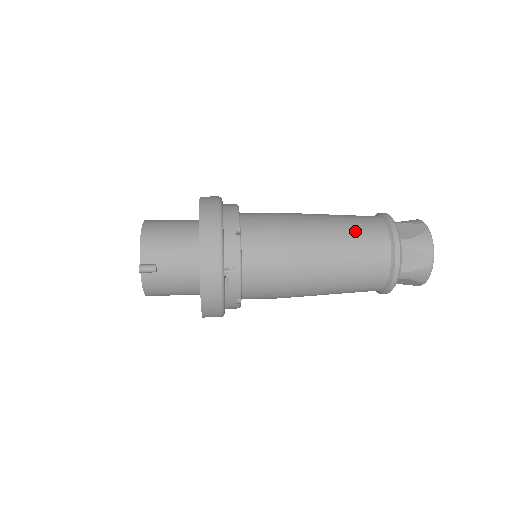
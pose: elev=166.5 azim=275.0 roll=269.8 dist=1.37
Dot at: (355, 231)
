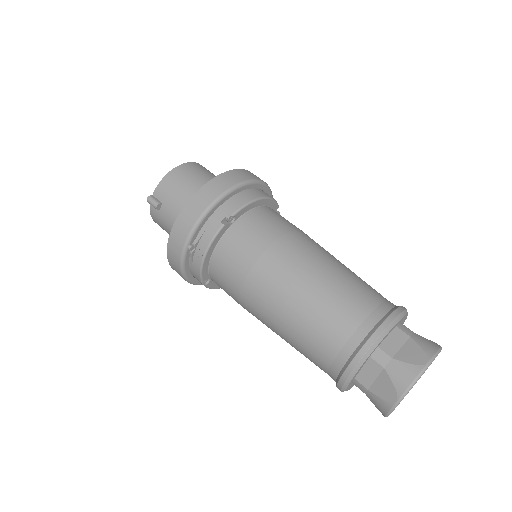
Dot at: (336, 302)
